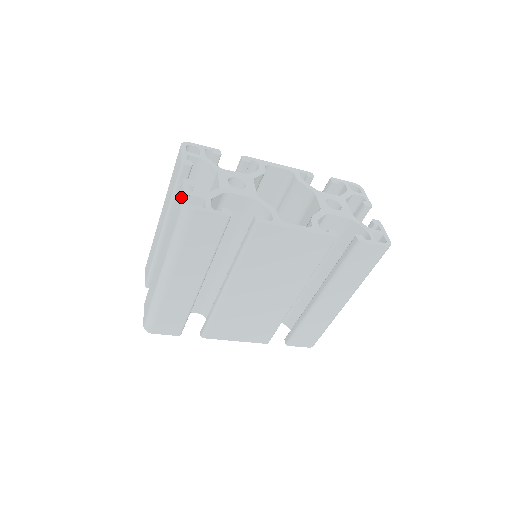
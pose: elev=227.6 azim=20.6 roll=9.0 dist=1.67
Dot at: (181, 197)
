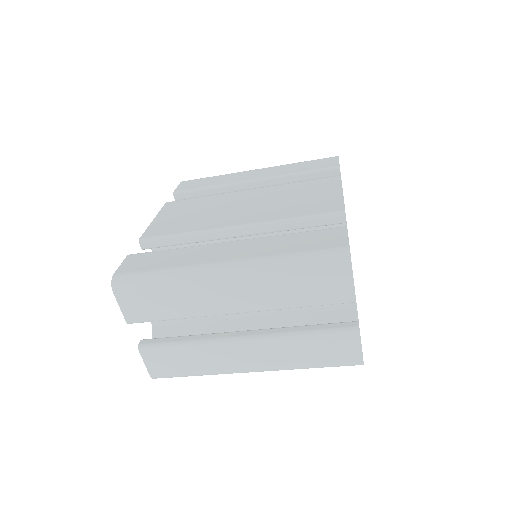
Dot at: (355, 351)
